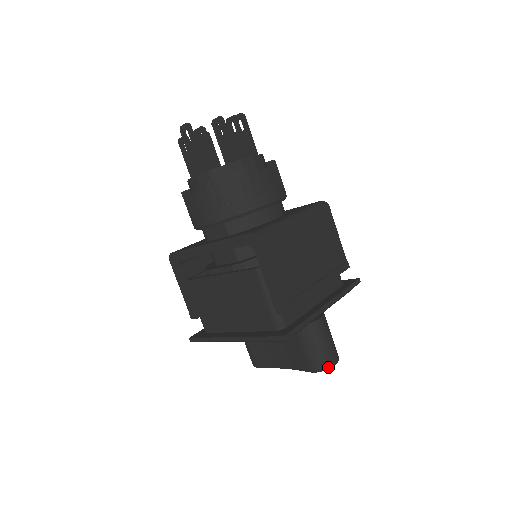
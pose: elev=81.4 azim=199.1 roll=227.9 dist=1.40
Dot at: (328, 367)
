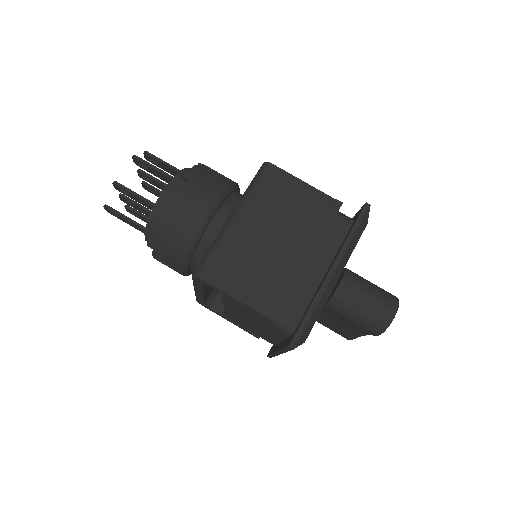
Dot at: (386, 324)
